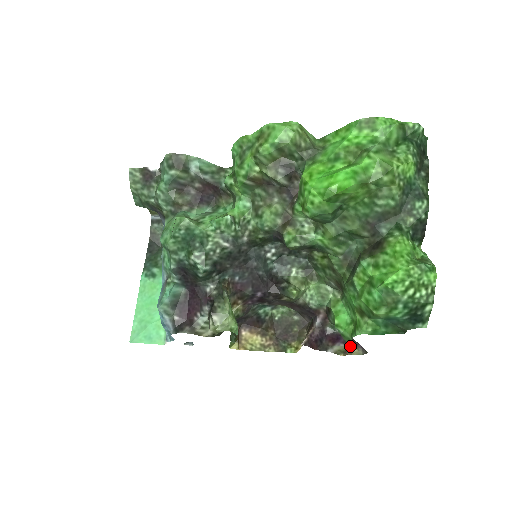
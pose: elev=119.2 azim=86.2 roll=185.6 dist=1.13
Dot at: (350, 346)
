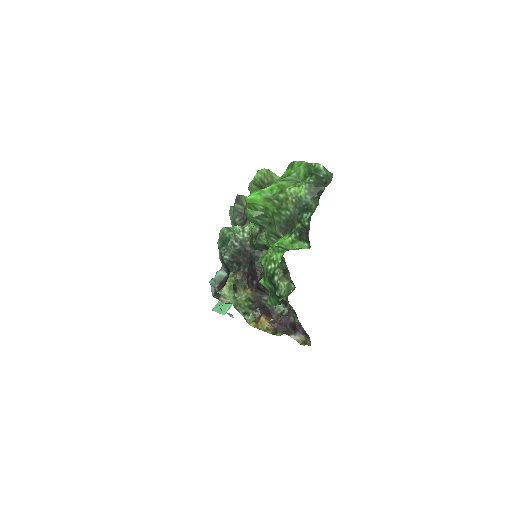
Dot at: (307, 338)
